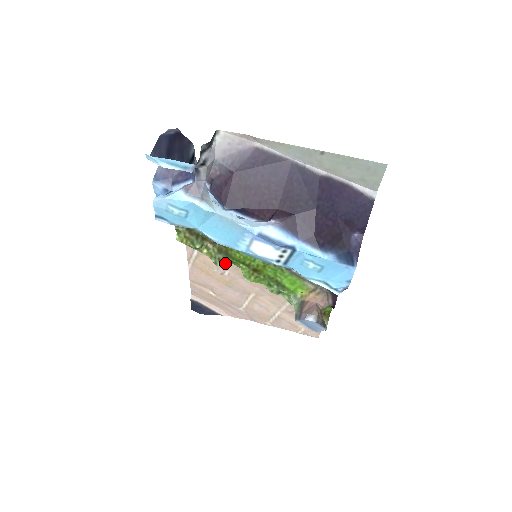
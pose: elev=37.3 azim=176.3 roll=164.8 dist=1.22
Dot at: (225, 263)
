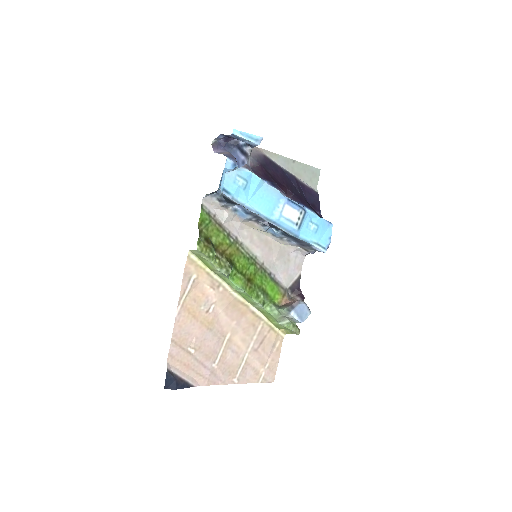
Dot at: (213, 294)
